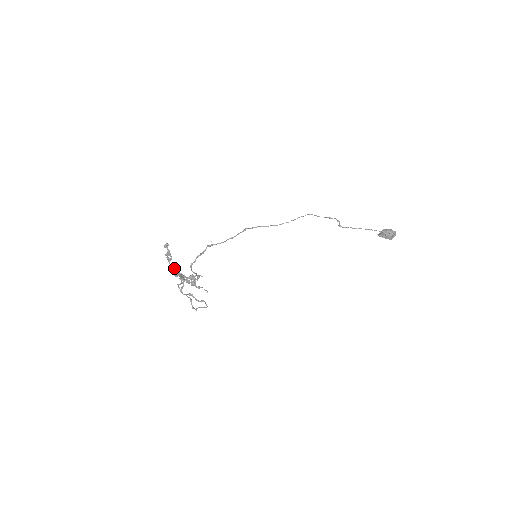
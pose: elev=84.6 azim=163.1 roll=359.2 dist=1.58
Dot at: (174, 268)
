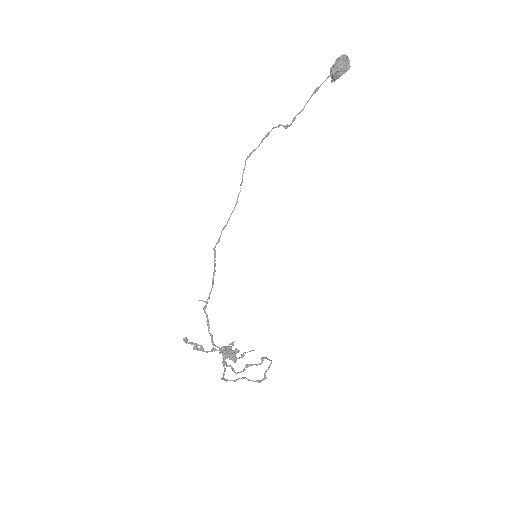
Dot at: occluded
